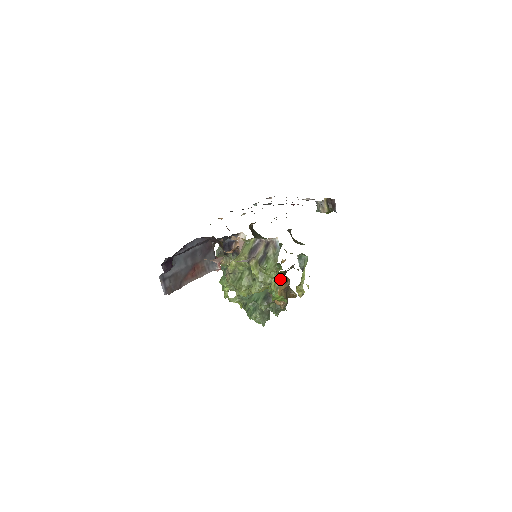
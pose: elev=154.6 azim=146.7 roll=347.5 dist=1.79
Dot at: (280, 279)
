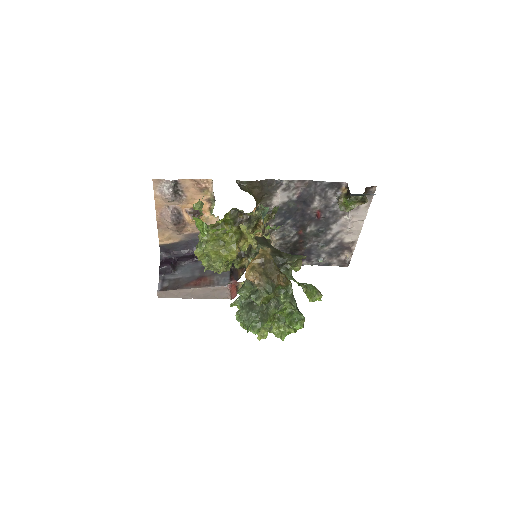
Dot at: occluded
